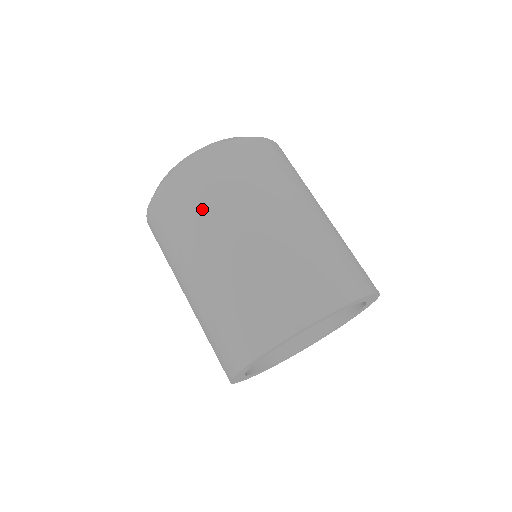
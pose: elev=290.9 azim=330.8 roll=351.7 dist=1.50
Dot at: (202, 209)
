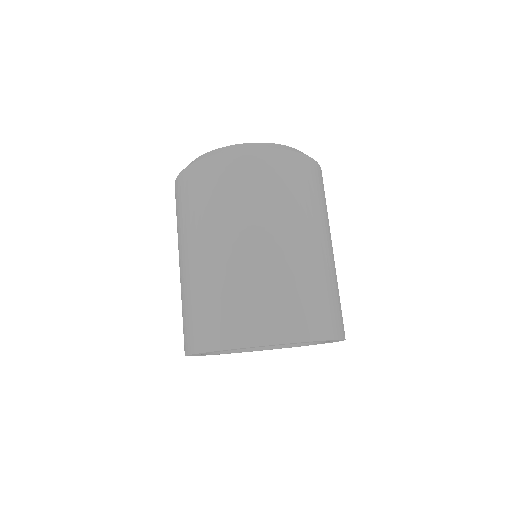
Dot at: (181, 219)
